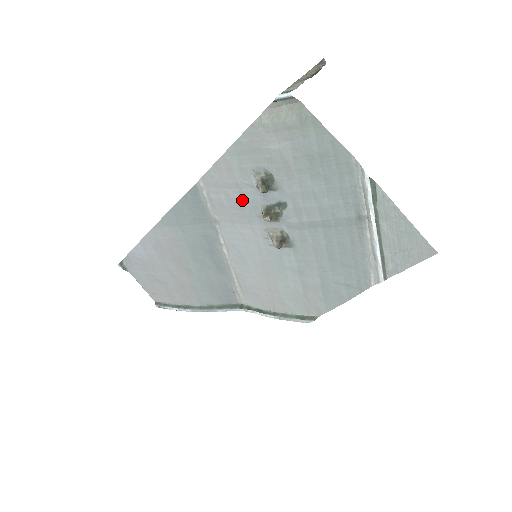
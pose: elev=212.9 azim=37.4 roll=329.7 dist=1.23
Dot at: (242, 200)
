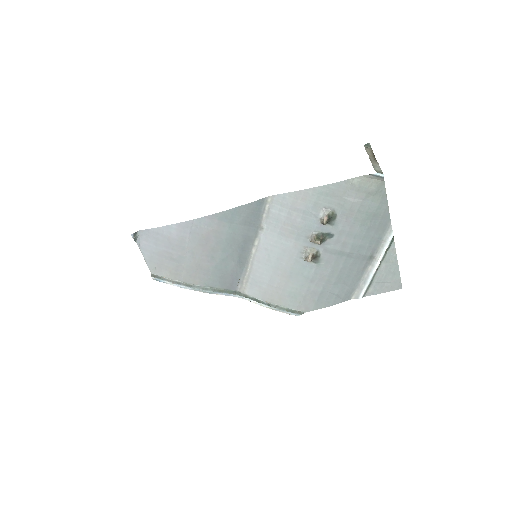
Dot at: (301, 222)
